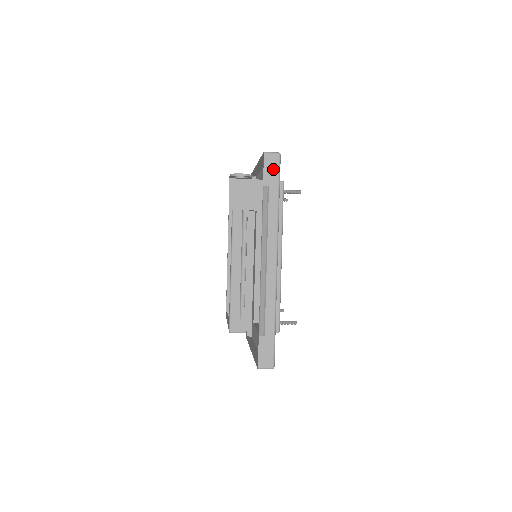
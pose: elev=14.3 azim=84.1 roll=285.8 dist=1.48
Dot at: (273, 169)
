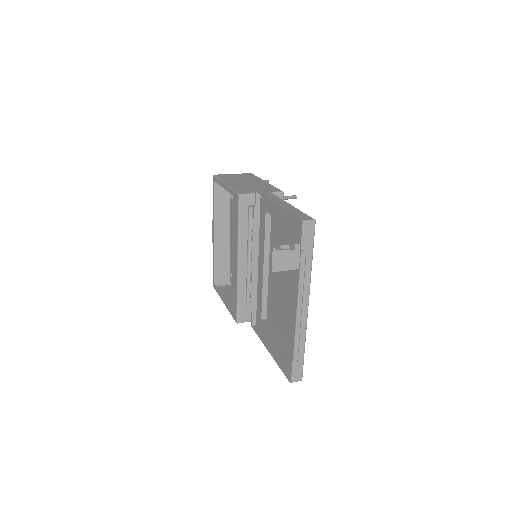
Dot at: (309, 235)
